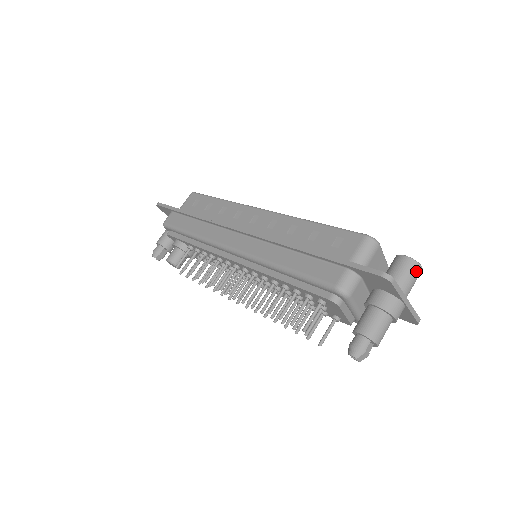
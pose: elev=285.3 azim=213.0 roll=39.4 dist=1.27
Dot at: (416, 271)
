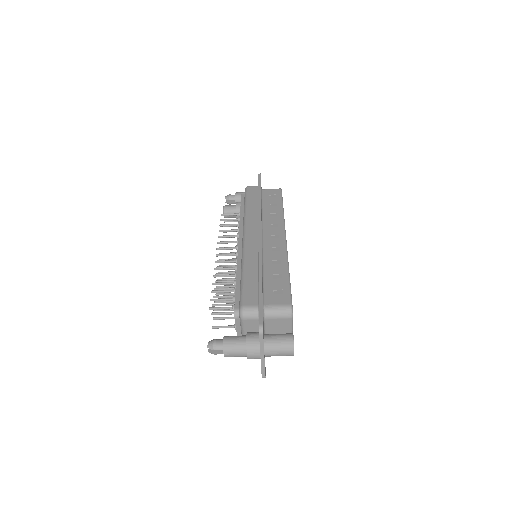
Dot at: (288, 350)
